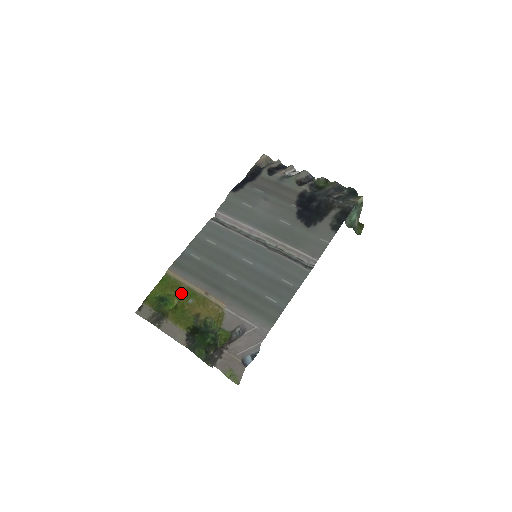
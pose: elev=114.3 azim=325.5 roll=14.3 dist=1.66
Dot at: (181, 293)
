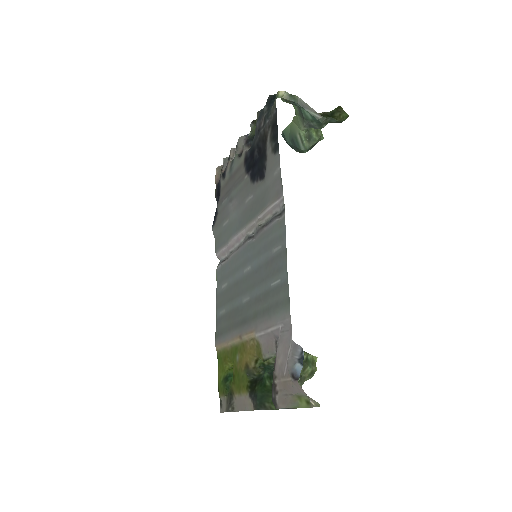
Dot at: (230, 358)
